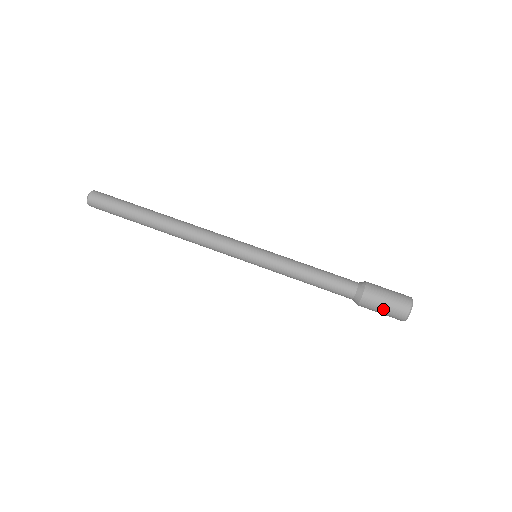
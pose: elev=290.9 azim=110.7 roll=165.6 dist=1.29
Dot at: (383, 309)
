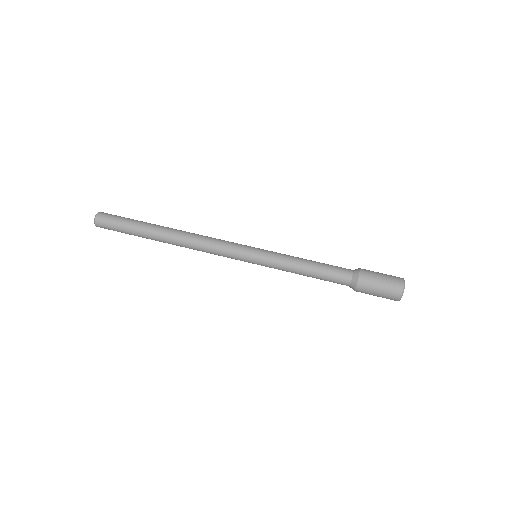
Dot at: (378, 291)
